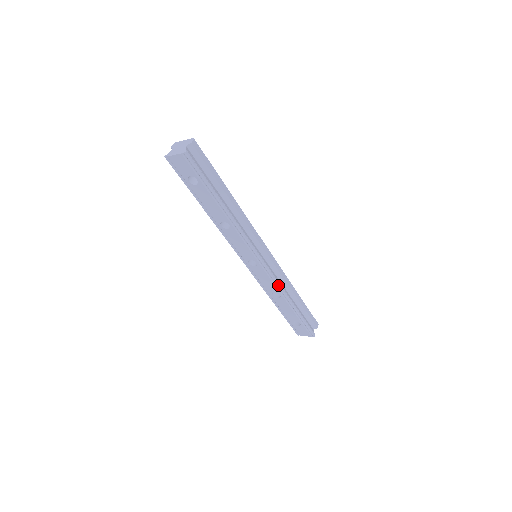
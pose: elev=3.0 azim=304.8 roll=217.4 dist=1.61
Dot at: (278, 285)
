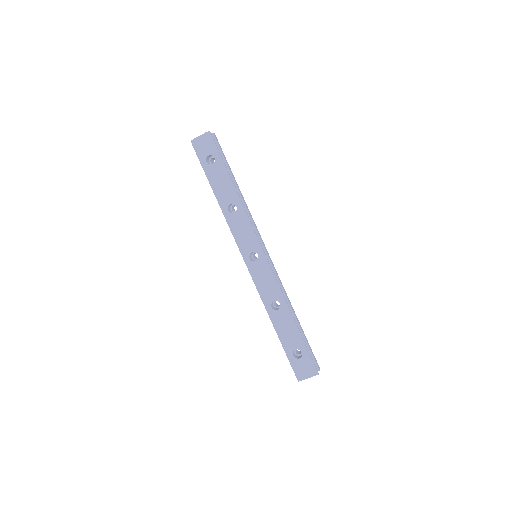
Dot at: (278, 285)
